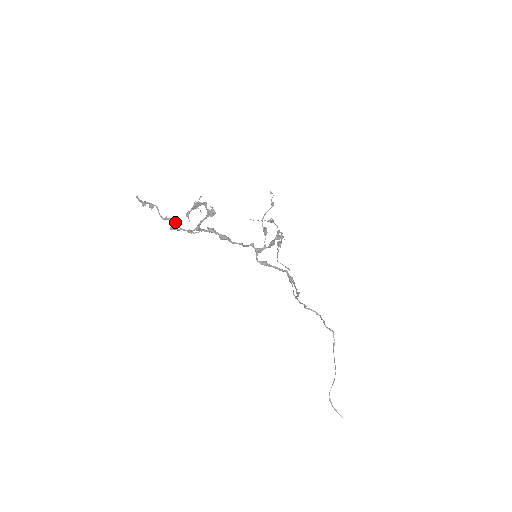
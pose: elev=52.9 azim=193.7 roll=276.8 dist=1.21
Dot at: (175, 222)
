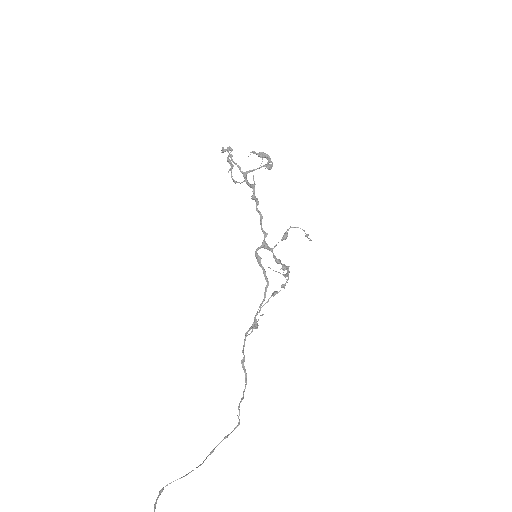
Dot at: occluded
